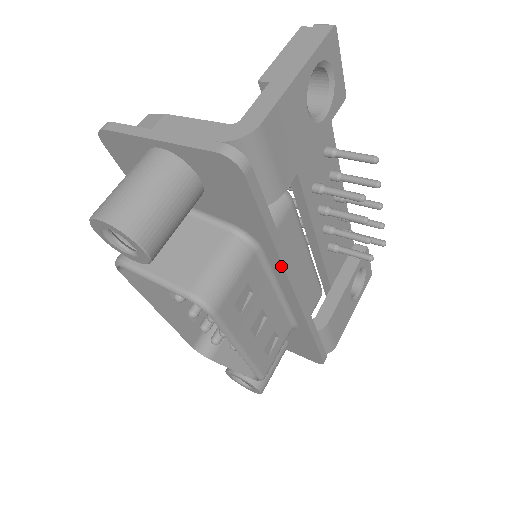
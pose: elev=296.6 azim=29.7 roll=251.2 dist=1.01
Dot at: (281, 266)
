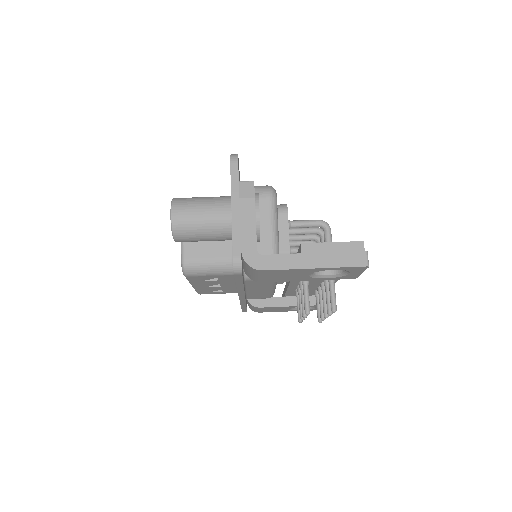
Dot at: occluded
